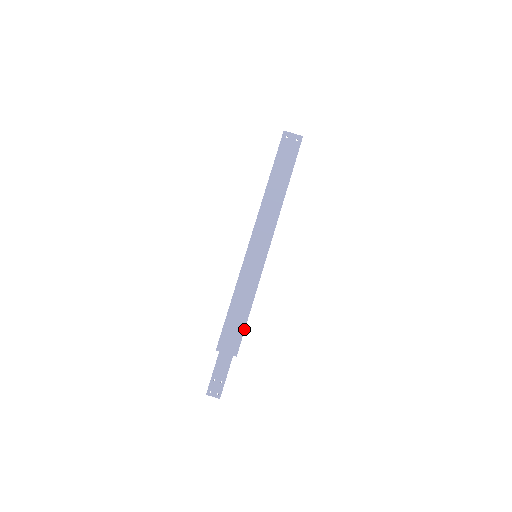
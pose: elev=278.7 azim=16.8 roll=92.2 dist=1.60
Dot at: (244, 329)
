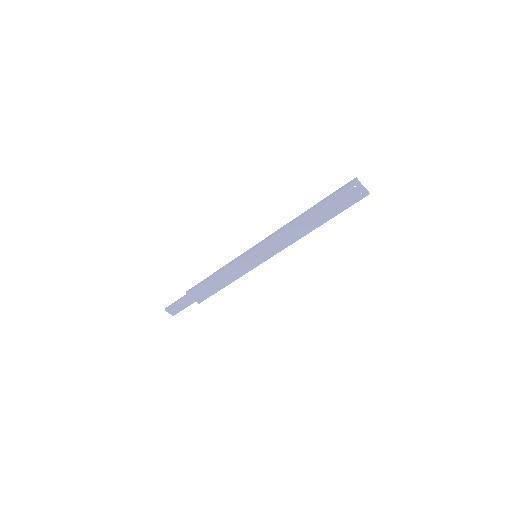
Dot at: occluded
